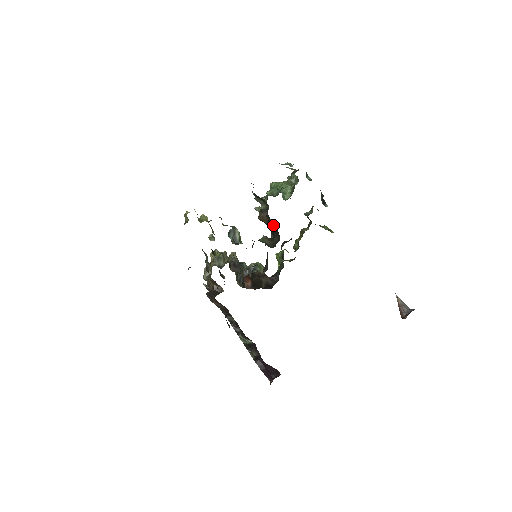
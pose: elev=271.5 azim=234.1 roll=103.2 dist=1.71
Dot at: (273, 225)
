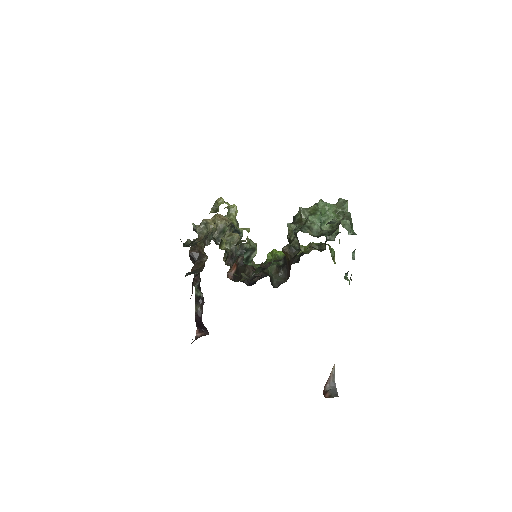
Dot at: occluded
